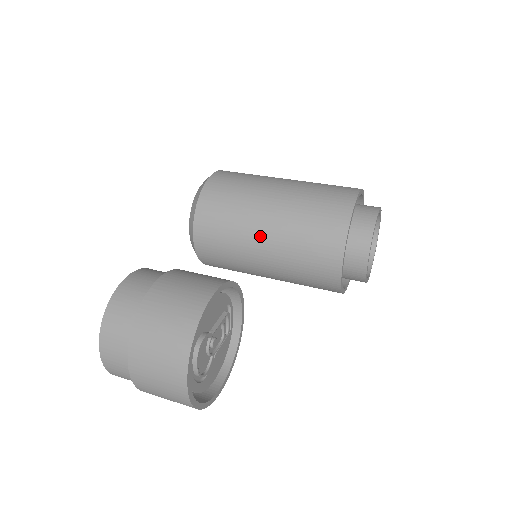
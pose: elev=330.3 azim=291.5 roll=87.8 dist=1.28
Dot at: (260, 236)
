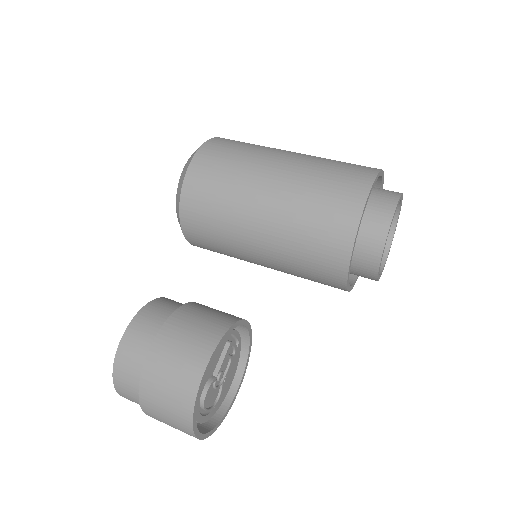
Dot at: (254, 251)
